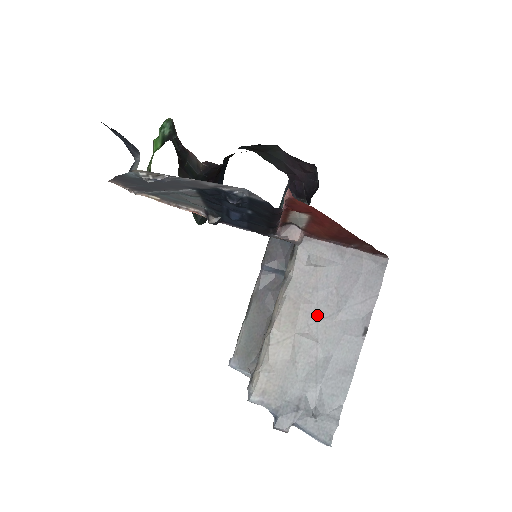
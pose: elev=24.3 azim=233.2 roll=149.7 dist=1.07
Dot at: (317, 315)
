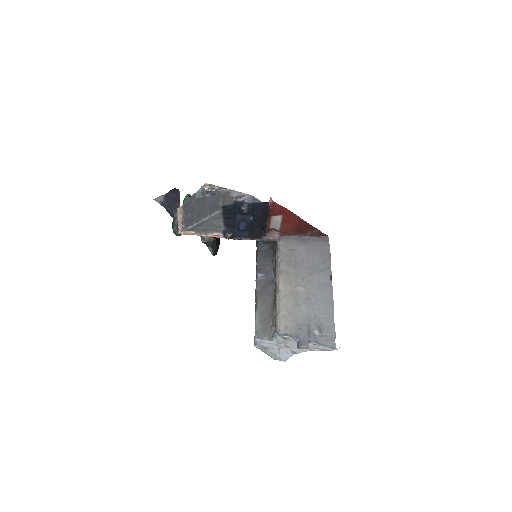
Dot at: (302, 276)
